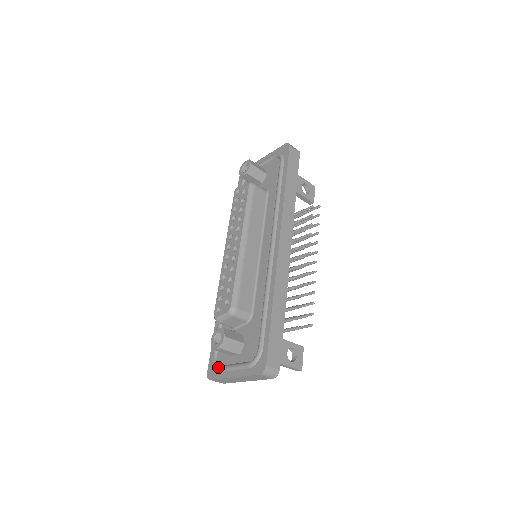
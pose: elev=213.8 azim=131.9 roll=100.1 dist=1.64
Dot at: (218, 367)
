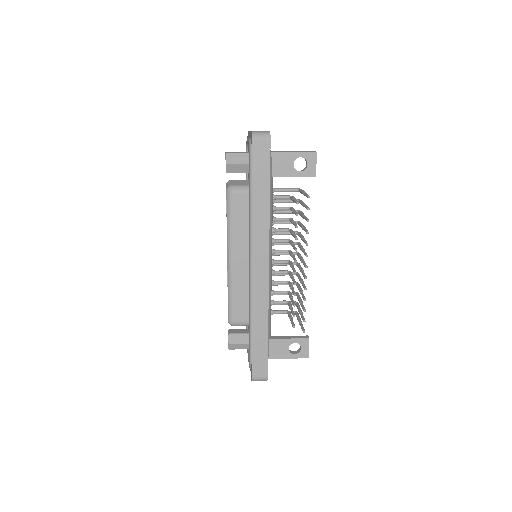
Dot at: occluded
